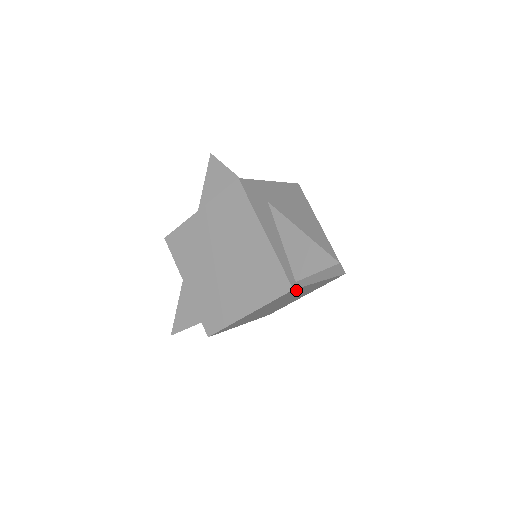
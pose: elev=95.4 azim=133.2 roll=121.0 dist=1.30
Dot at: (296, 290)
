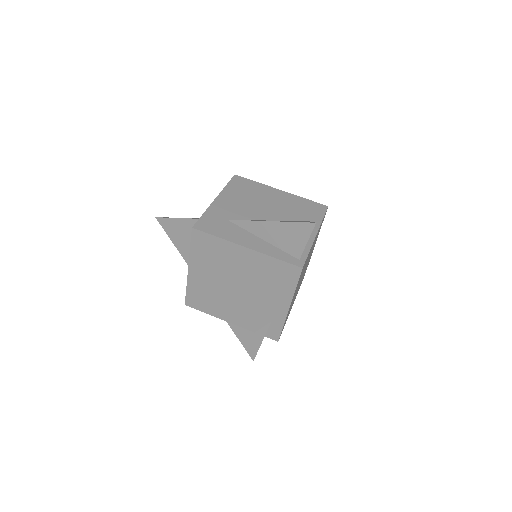
Dot at: occluded
